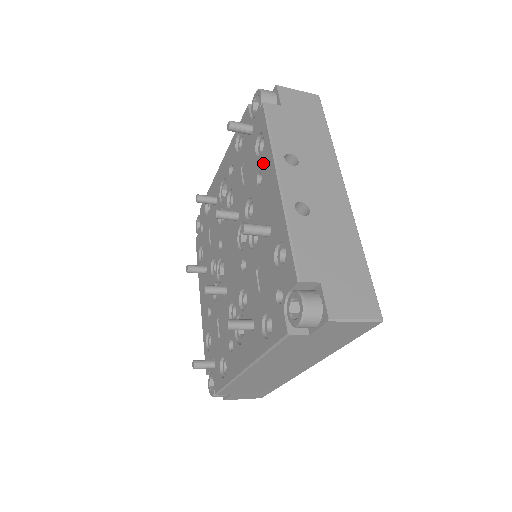
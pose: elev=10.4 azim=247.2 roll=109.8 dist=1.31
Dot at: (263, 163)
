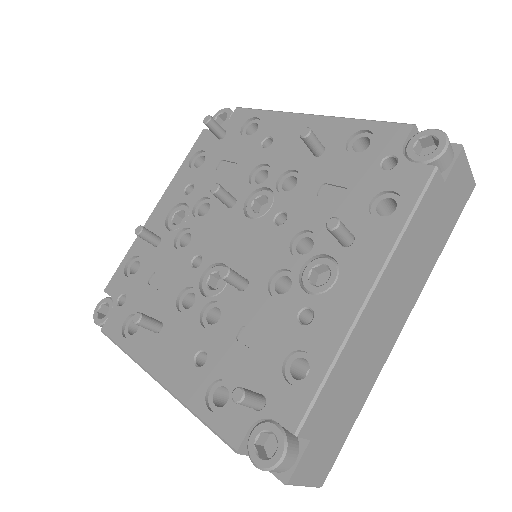
Dot at: (268, 129)
